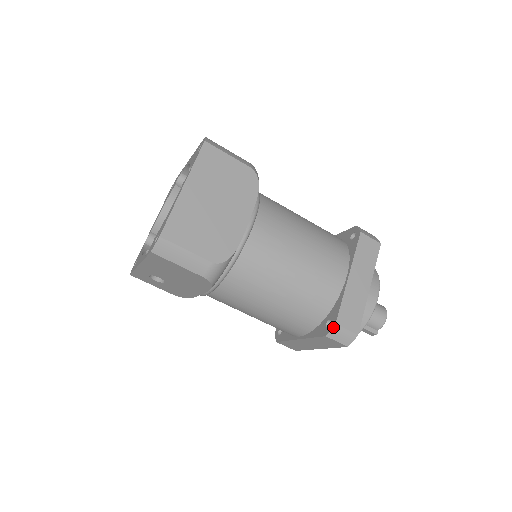
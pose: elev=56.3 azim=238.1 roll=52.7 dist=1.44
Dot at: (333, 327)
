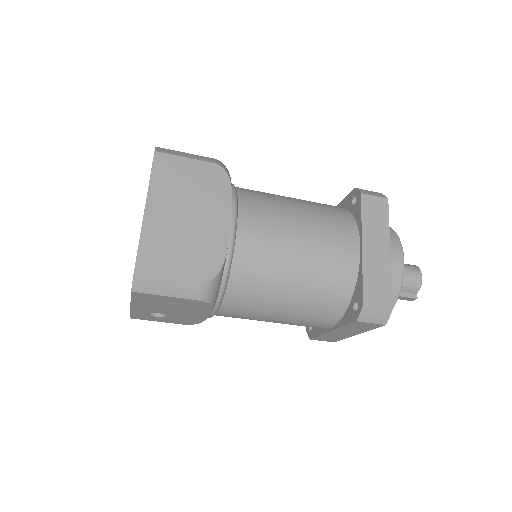
Dot at: (361, 309)
